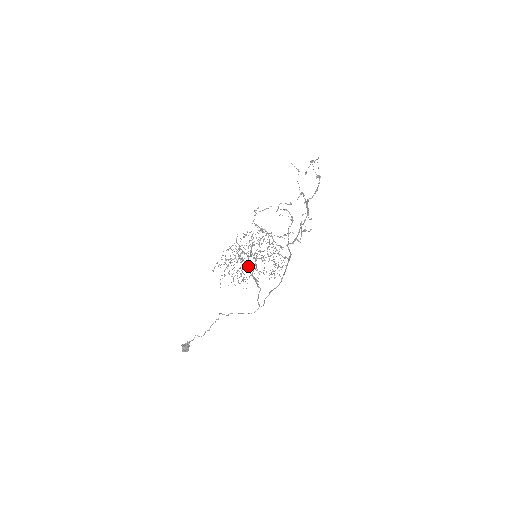
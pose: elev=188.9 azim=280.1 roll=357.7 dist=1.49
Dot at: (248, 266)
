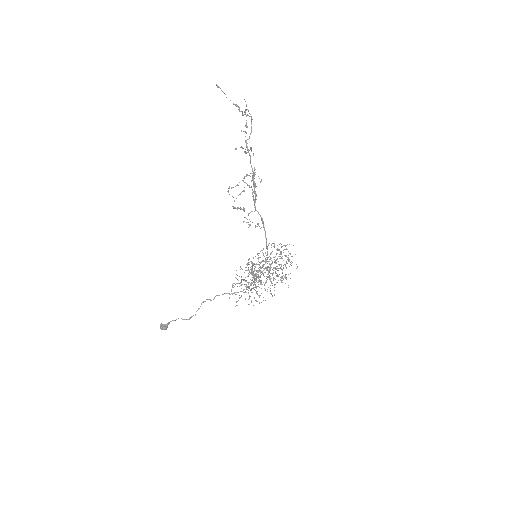
Dot at: (258, 277)
